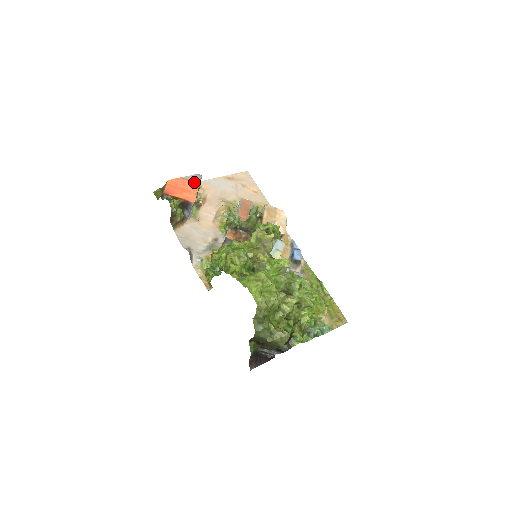
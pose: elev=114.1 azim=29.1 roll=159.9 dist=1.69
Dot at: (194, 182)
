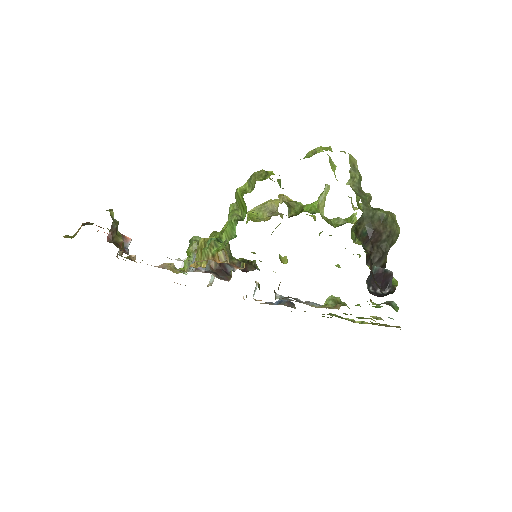
Dot at: occluded
